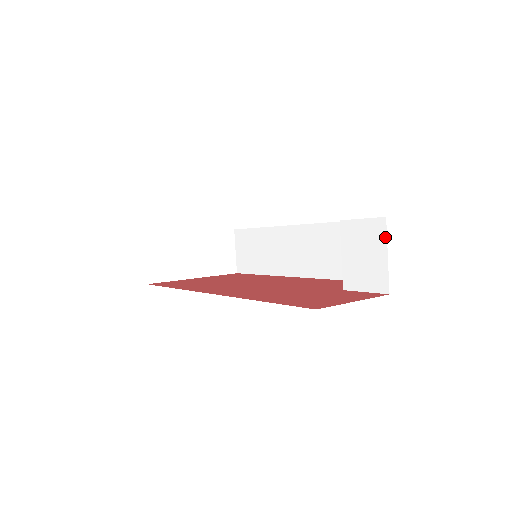
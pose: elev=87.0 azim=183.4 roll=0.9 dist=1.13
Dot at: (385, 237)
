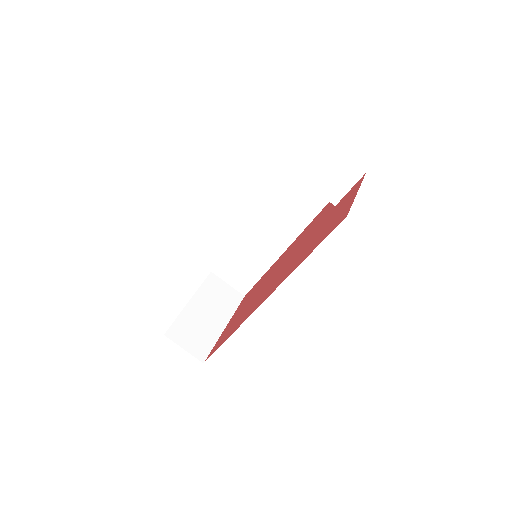
Dot at: (326, 144)
